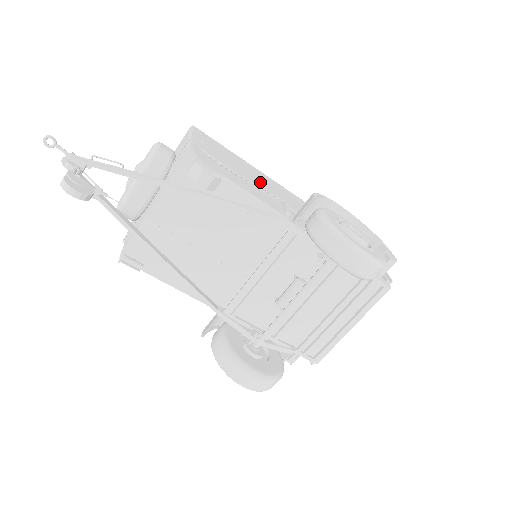
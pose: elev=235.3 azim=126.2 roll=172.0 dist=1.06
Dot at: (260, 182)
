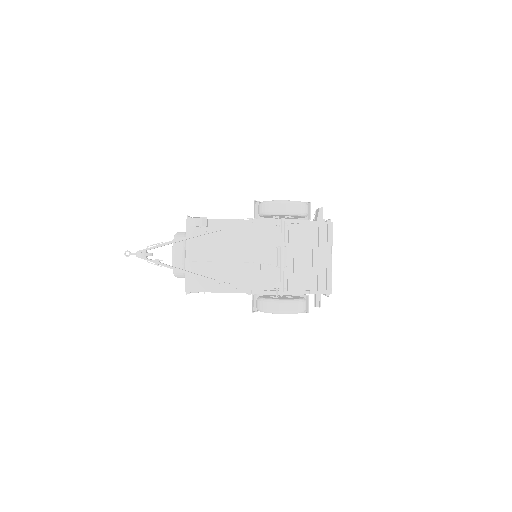
Dot at: occluded
